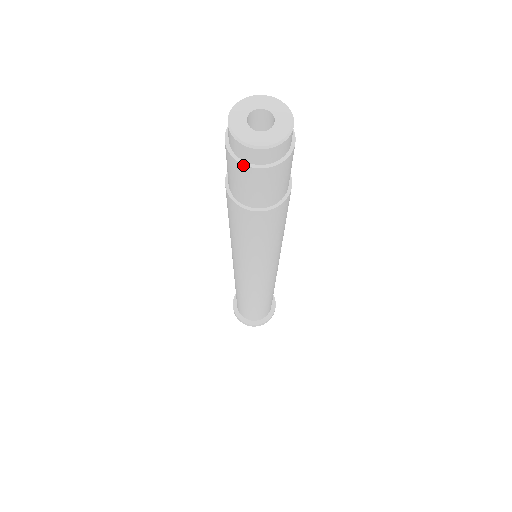
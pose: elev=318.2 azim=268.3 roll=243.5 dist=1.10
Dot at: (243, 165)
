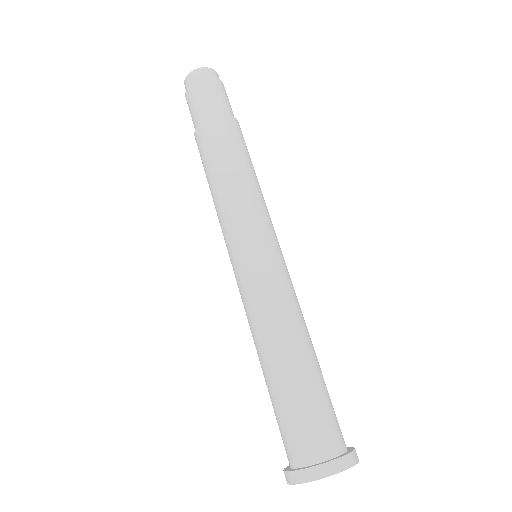
Dot at: (204, 78)
